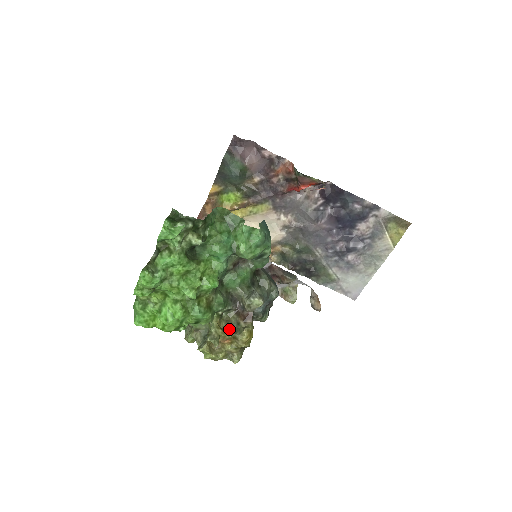
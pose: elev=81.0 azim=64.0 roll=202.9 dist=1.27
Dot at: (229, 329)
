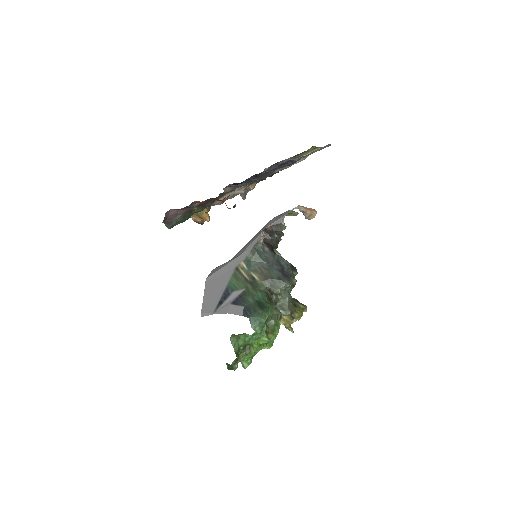
Dot at: (289, 316)
